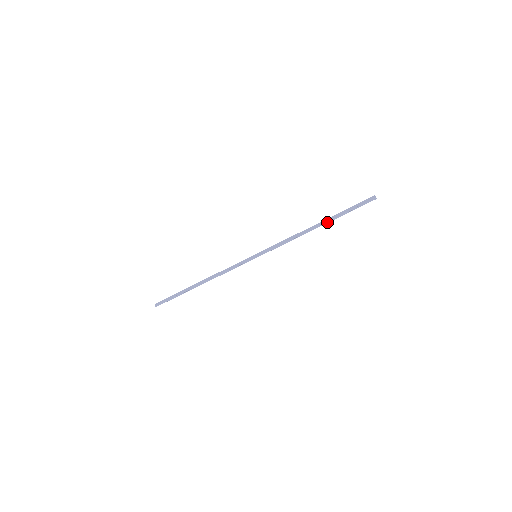
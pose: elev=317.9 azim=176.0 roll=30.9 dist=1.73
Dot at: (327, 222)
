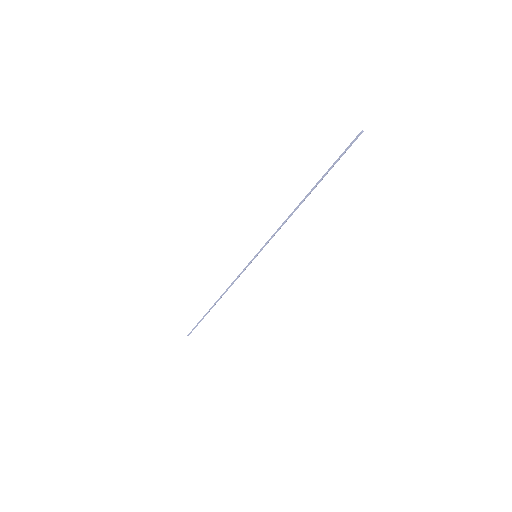
Dot at: (313, 188)
